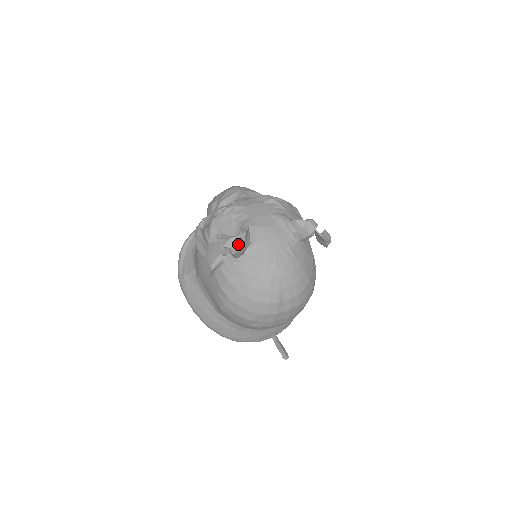
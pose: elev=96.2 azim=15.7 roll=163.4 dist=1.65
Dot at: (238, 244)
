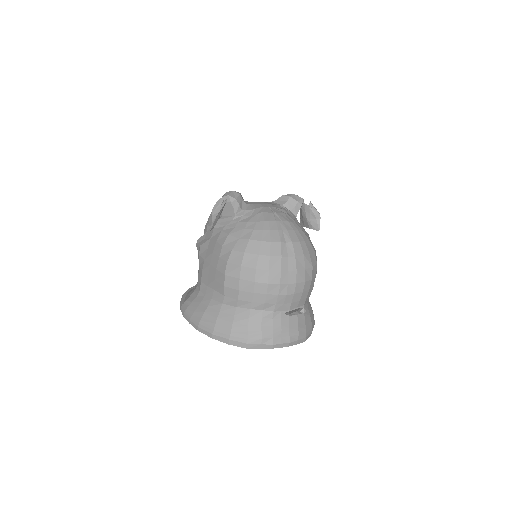
Dot at: (235, 195)
